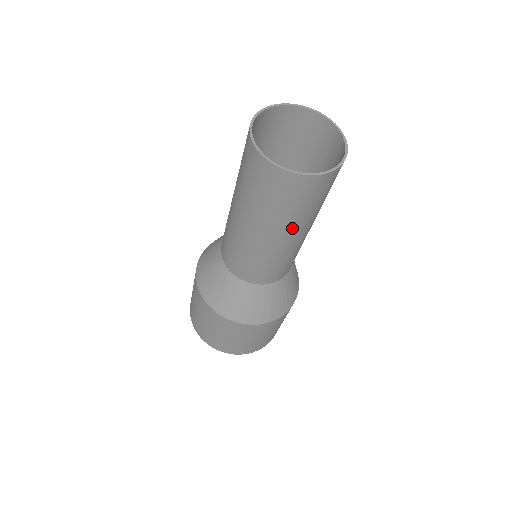
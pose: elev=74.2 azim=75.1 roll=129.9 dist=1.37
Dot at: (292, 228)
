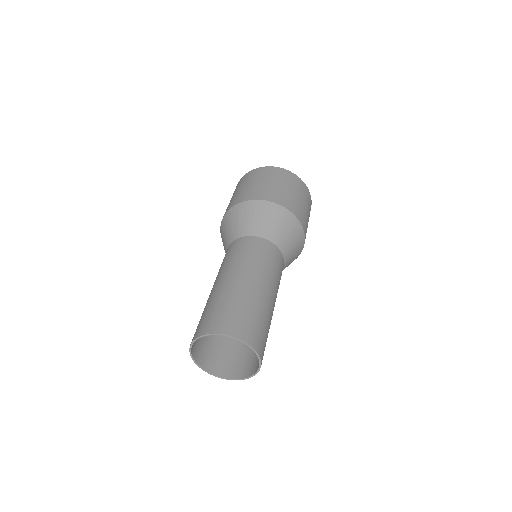
Dot at: occluded
